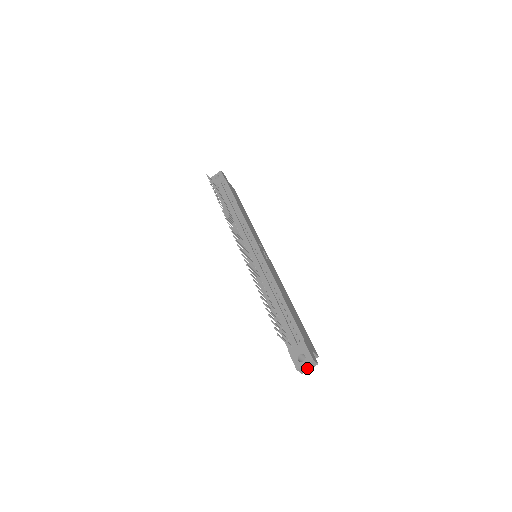
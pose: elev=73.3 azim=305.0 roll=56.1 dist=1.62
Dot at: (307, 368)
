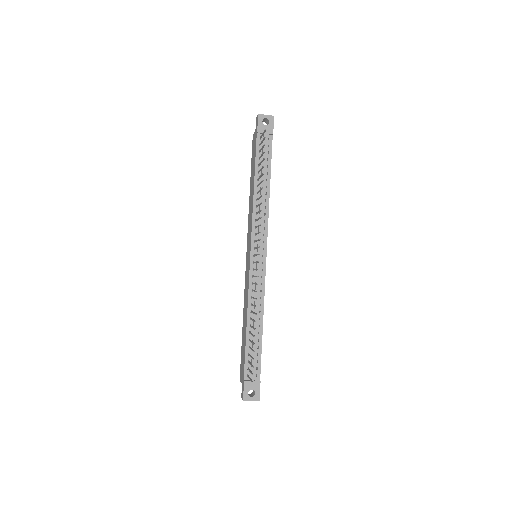
Dot at: occluded
